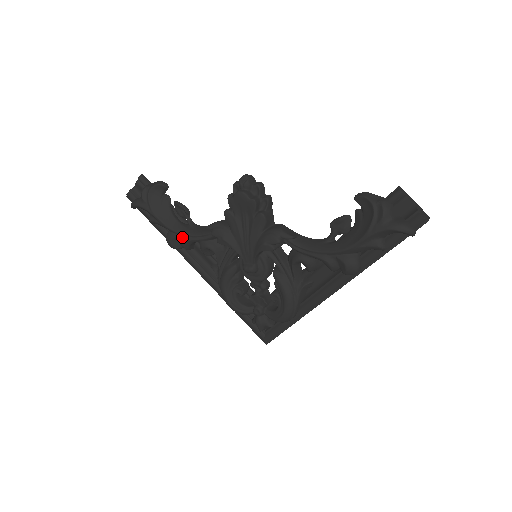
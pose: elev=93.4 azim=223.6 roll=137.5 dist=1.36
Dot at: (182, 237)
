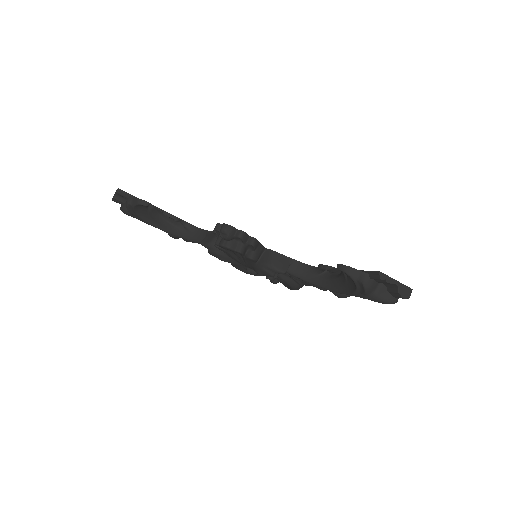
Dot at: (182, 238)
